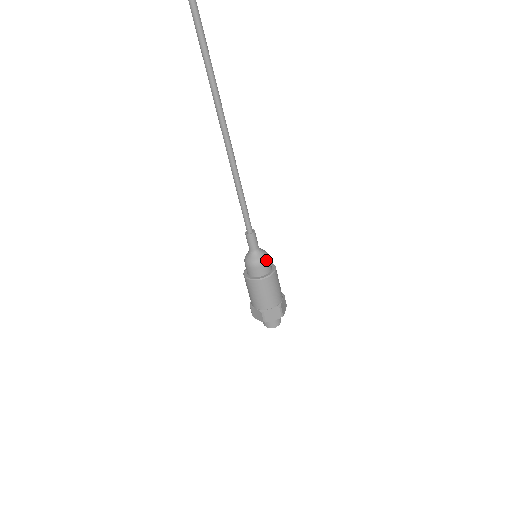
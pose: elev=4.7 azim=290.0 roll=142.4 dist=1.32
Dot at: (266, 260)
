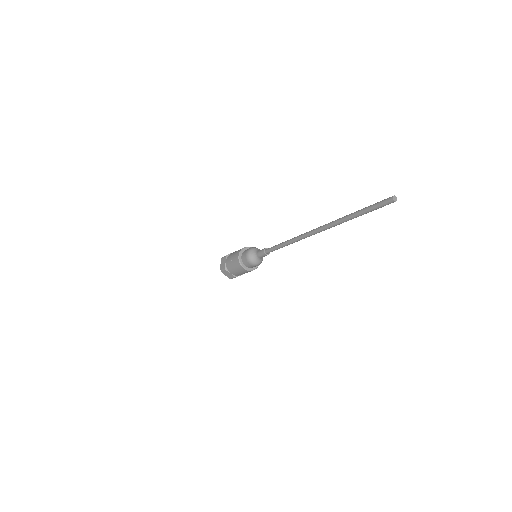
Dot at: occluded
